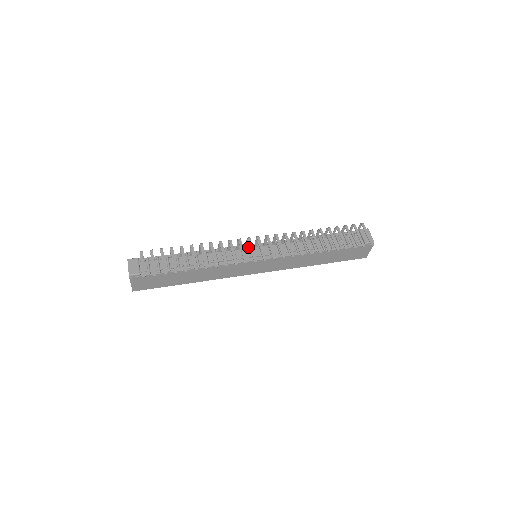
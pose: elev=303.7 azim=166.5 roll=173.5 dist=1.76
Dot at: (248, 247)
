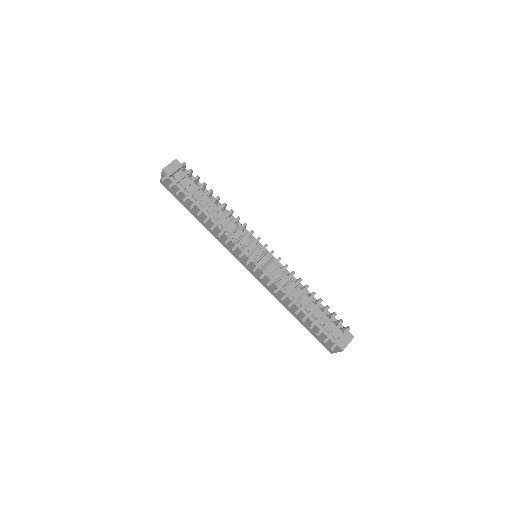
Dot at: (257, 244)
